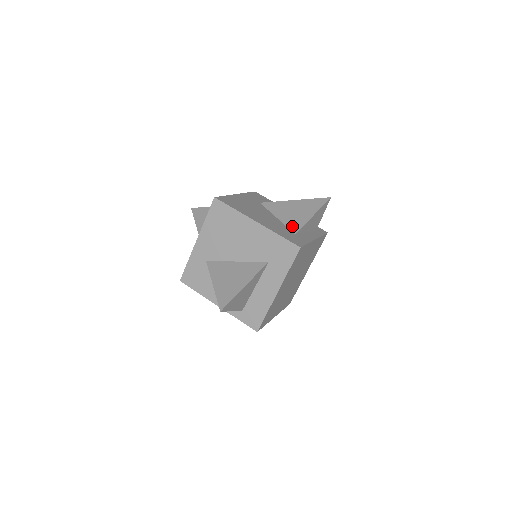
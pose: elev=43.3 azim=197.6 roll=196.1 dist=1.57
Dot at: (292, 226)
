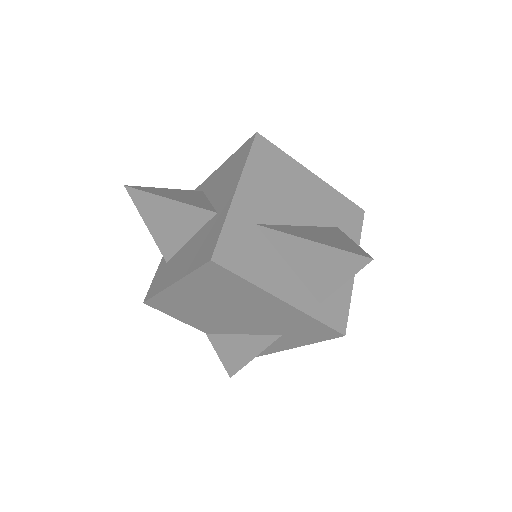
Dot at: occluded
